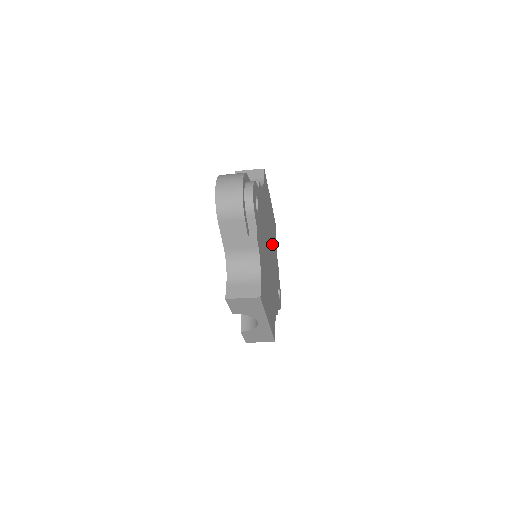
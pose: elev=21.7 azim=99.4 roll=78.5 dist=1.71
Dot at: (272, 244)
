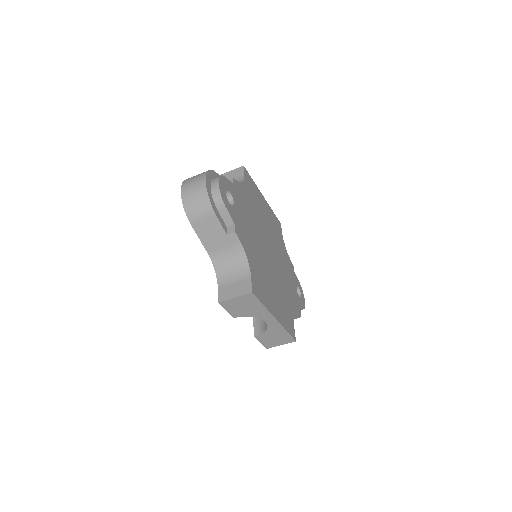
Dot at: (274, 241)
